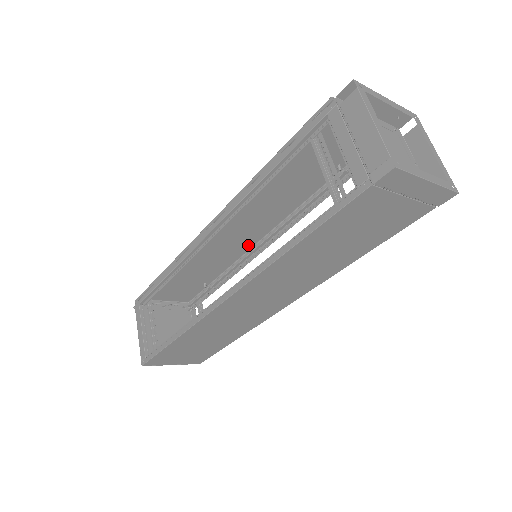
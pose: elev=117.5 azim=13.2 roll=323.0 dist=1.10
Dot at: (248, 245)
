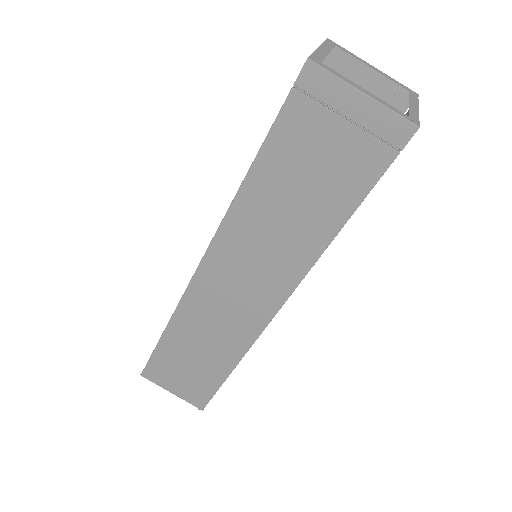
Dot at: occluded
